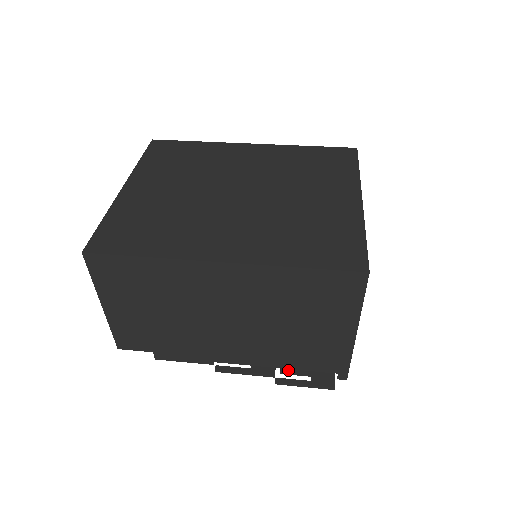
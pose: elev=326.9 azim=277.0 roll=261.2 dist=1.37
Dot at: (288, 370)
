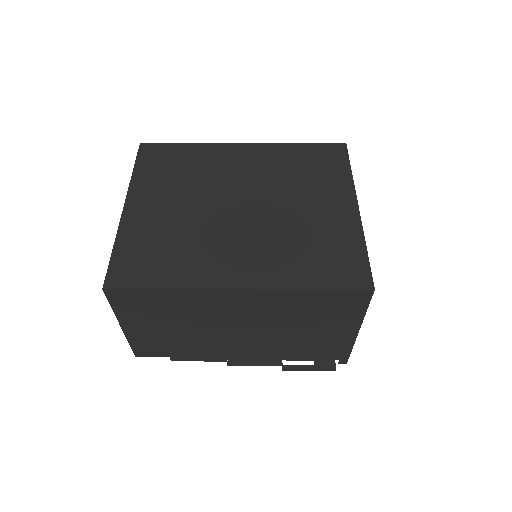
Dot at: occluded
